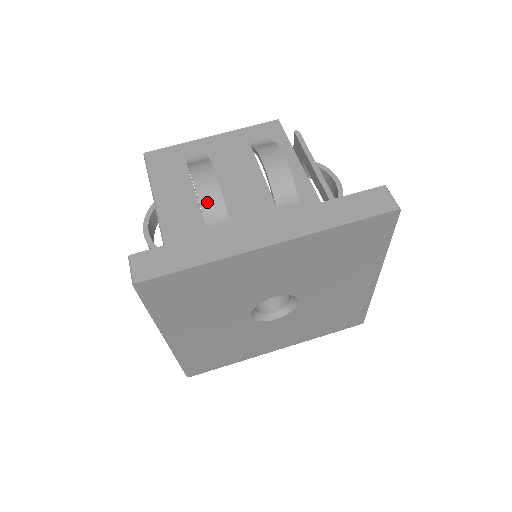
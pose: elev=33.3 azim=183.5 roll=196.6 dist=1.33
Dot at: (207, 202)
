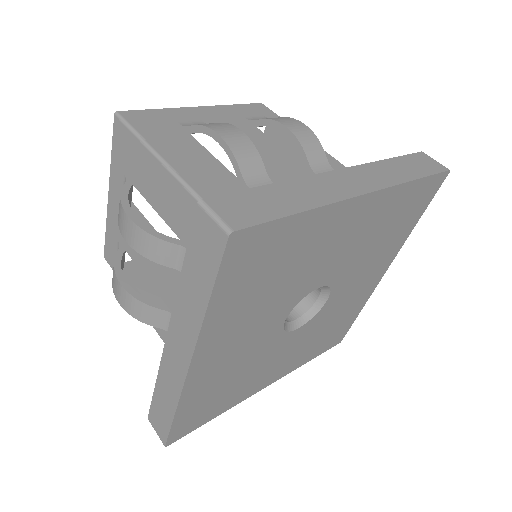
Dot at: (245, 160)
